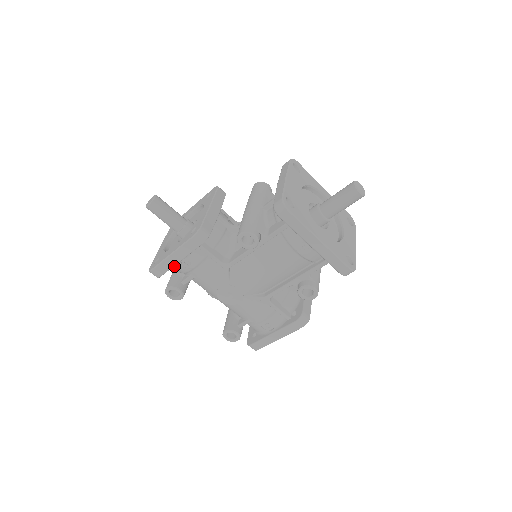
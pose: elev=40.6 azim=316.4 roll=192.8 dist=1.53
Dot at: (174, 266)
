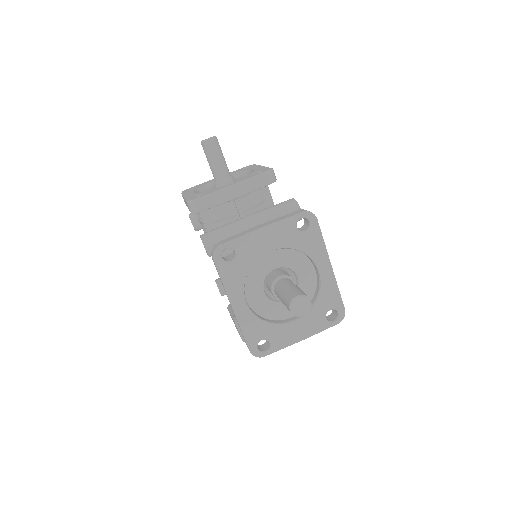
Dot at: occluded
